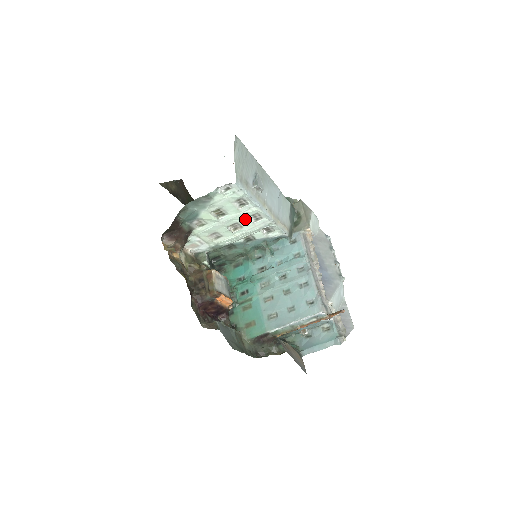
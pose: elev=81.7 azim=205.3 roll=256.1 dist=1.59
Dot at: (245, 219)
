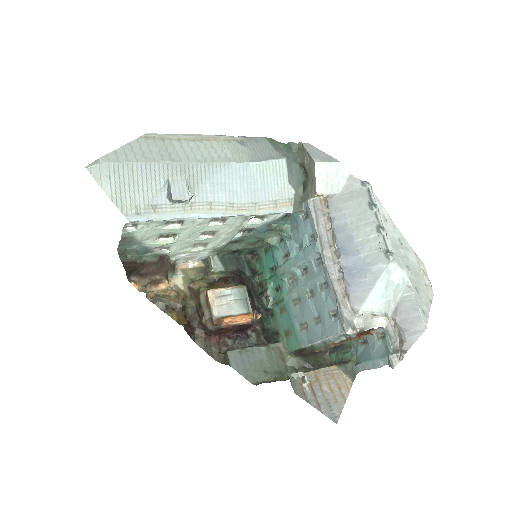
Dot at: (207, 227)
